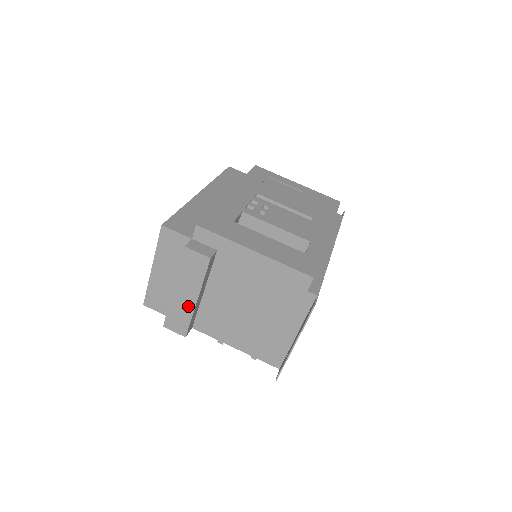
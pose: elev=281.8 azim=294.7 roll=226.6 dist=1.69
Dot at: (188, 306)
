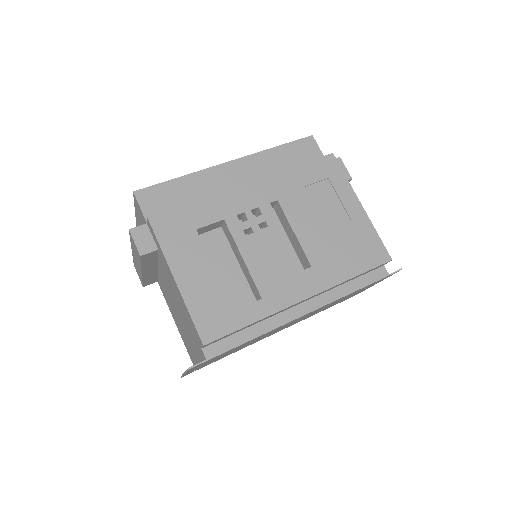
Dot at: (139, 270)
